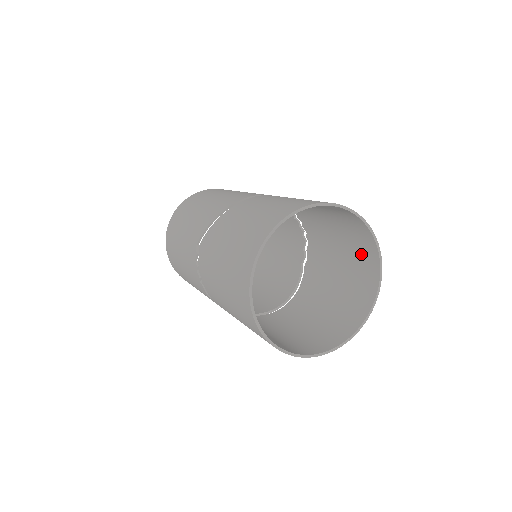
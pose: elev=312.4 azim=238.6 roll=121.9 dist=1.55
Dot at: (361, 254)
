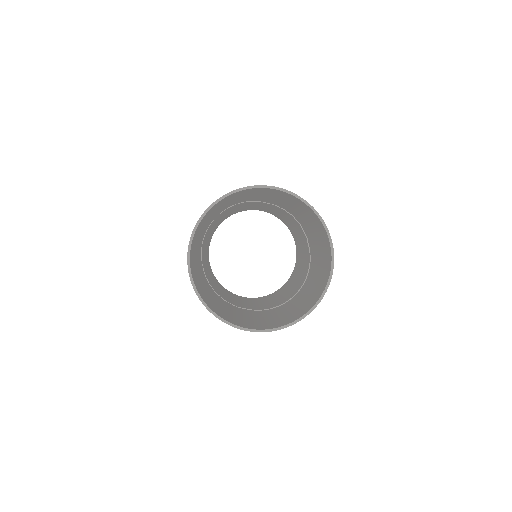
Dot at: (311, 216)
